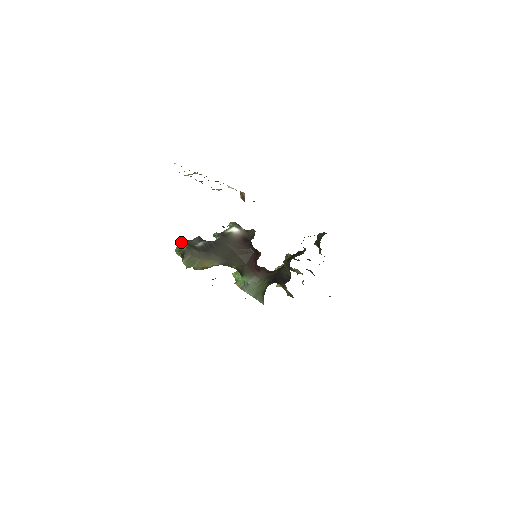
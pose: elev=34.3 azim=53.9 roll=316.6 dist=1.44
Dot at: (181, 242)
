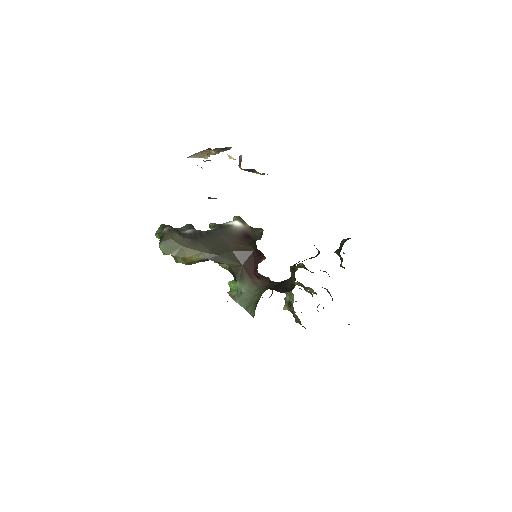
Dot at: occluded
